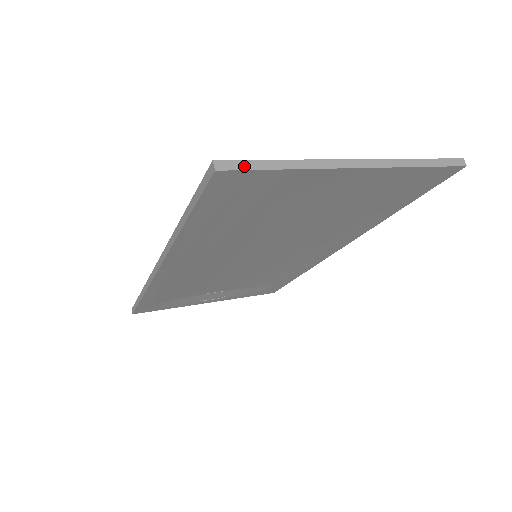
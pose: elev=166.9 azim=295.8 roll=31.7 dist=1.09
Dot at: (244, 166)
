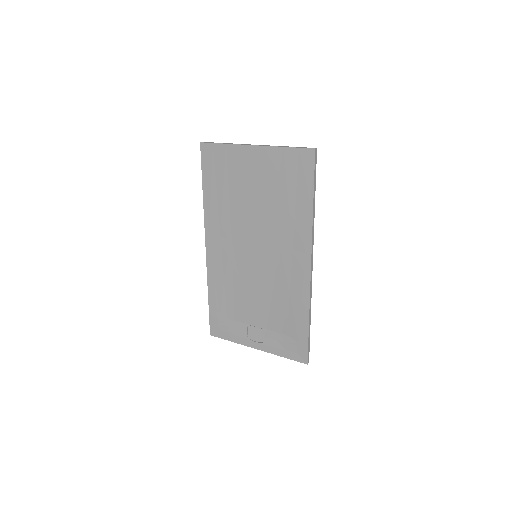
Dot at: (210, 143)
